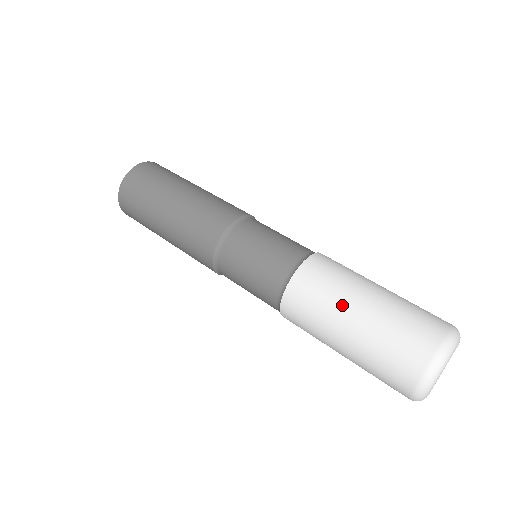
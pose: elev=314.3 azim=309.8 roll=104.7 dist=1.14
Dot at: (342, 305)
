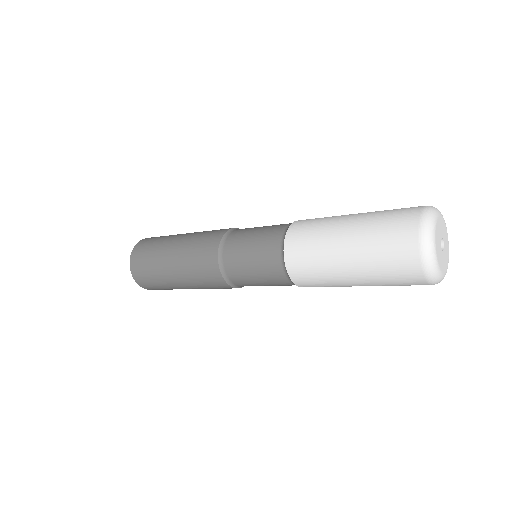
Dot at: (331, 242)
